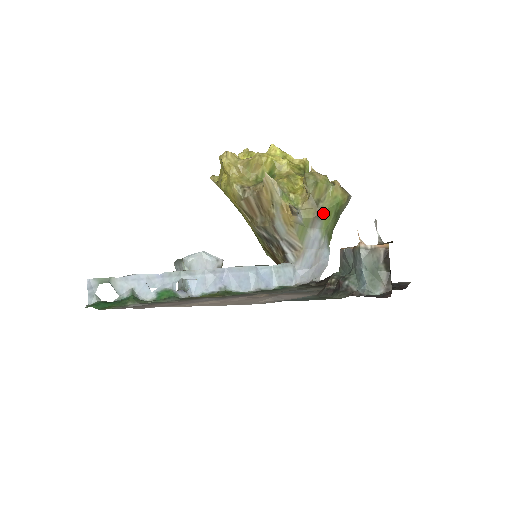
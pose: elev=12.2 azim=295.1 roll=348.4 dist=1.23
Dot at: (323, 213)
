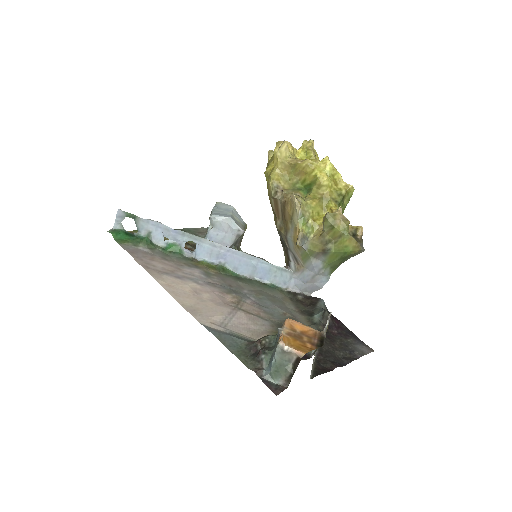
Dot at: (329, 253)
